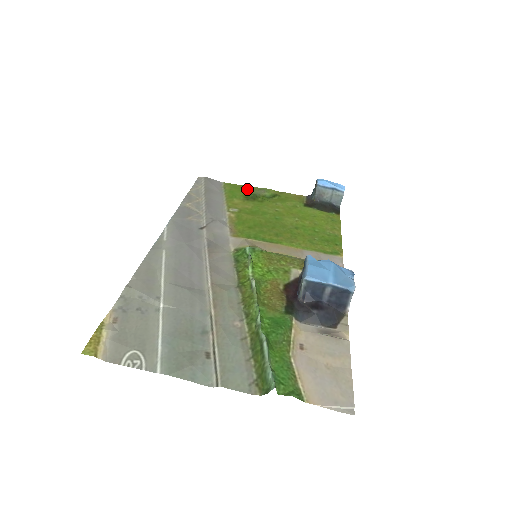
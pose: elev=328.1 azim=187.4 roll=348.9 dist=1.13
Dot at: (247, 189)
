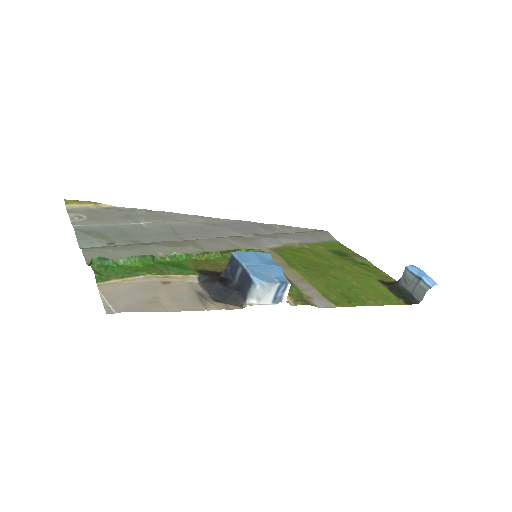
Dot at: (348, 251)
